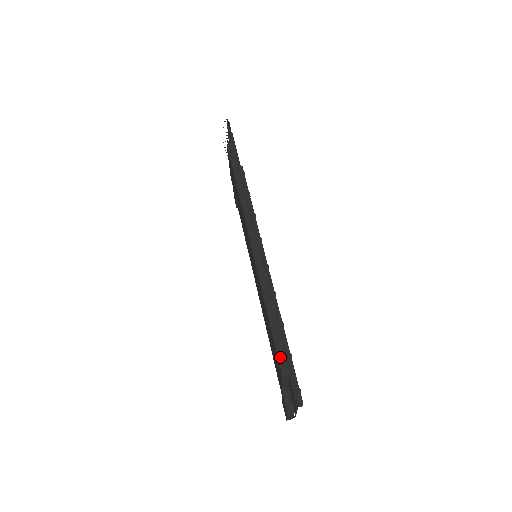
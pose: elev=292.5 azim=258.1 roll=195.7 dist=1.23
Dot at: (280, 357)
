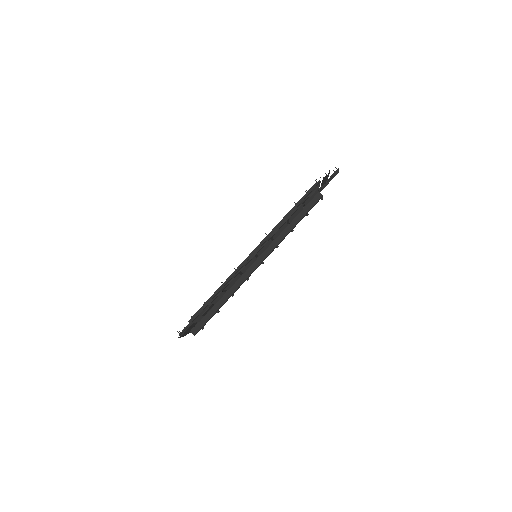
Dot at: occluded
